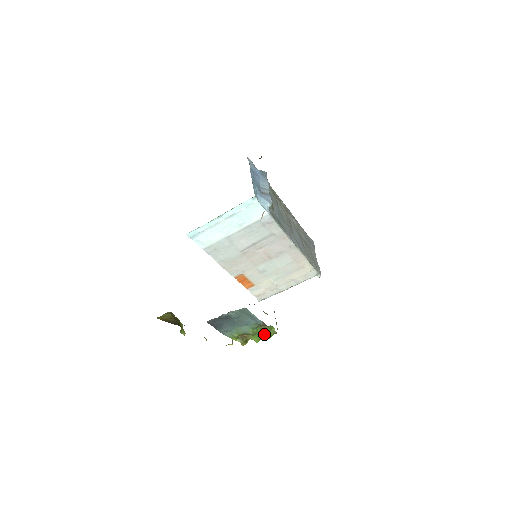
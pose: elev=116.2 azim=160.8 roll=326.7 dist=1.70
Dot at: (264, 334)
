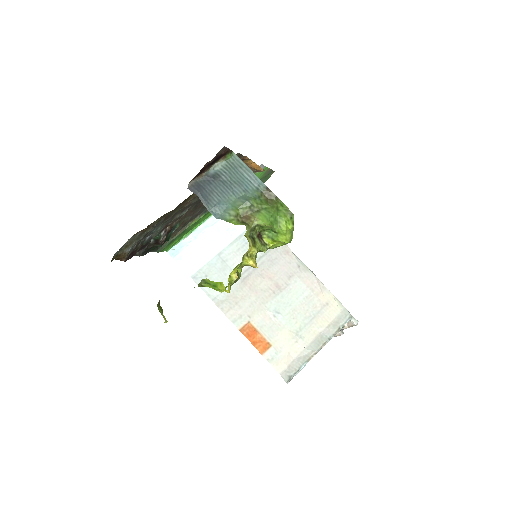
Dot at: (273, 210)
